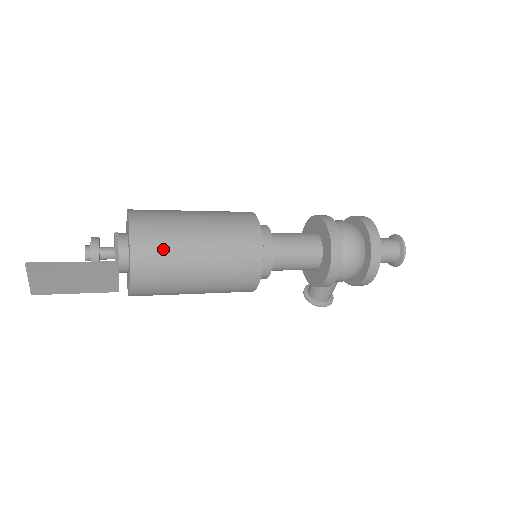
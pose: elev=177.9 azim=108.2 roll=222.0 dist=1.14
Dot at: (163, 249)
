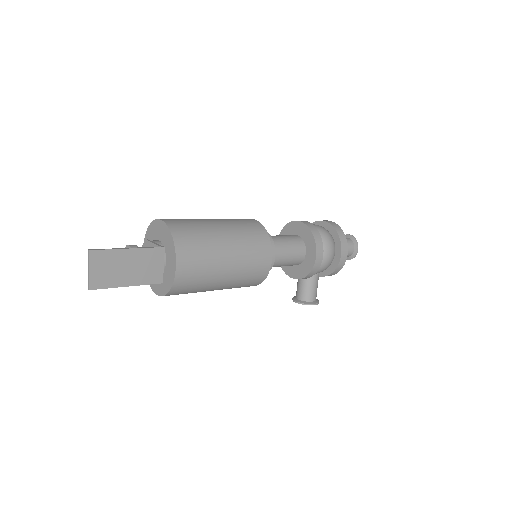
Dot at: (196, 233)
